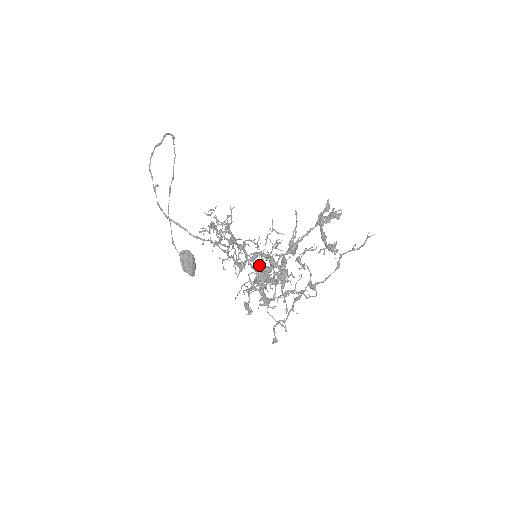
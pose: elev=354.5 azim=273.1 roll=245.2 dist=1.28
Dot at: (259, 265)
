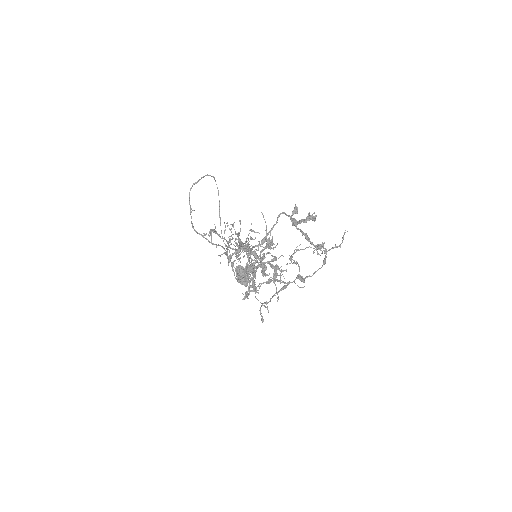
Dot at: occluded
